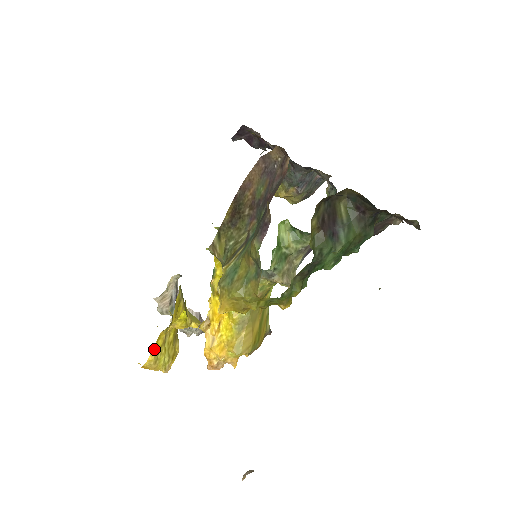
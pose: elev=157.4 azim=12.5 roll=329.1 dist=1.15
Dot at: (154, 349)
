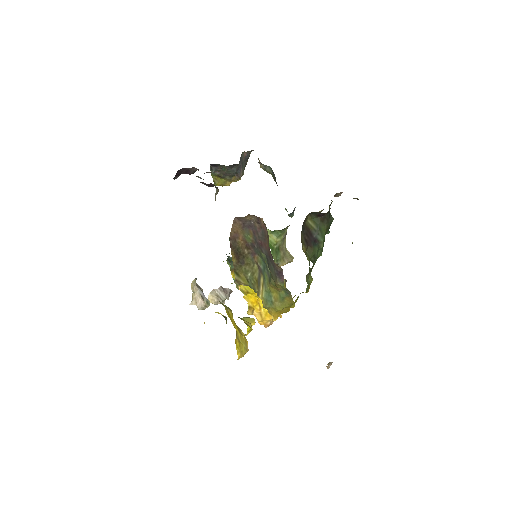
Dot at: (237, 350)
